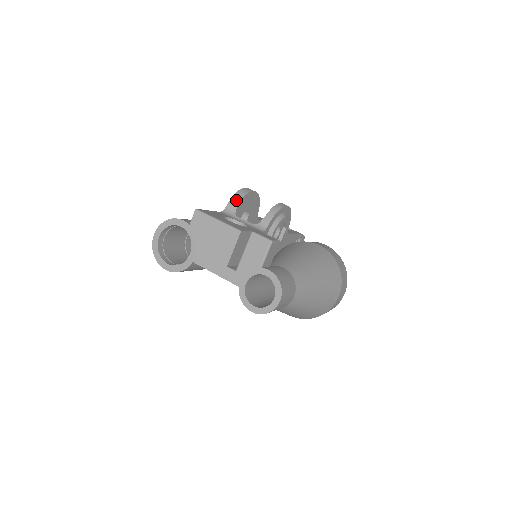
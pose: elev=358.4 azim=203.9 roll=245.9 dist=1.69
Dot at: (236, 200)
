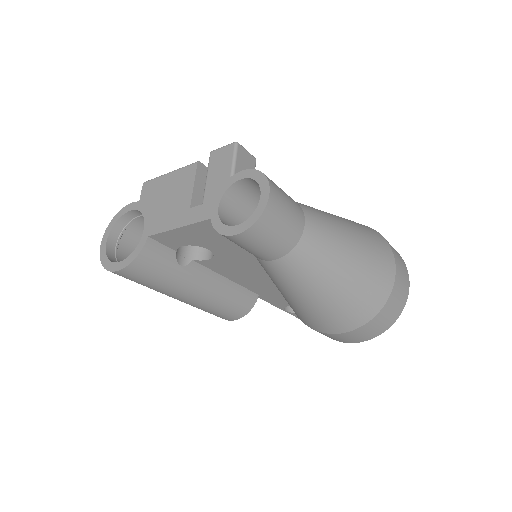
Dot at: occluded
